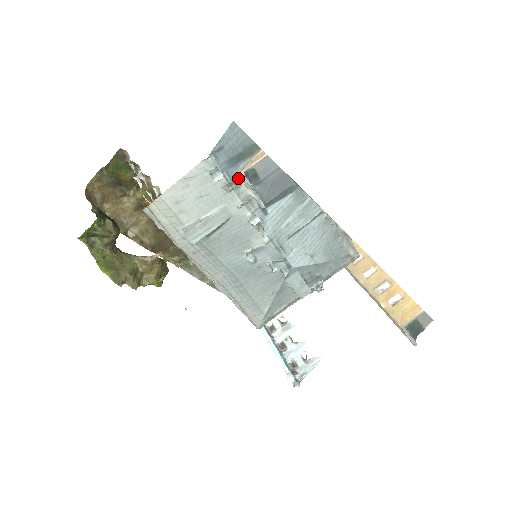
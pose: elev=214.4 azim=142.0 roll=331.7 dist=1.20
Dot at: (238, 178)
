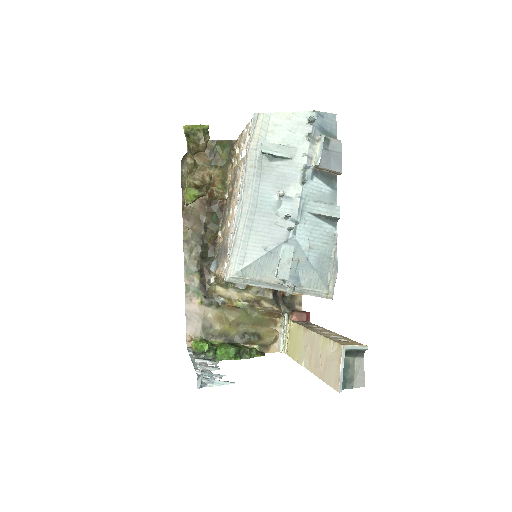
Dot at: (317, 139)
